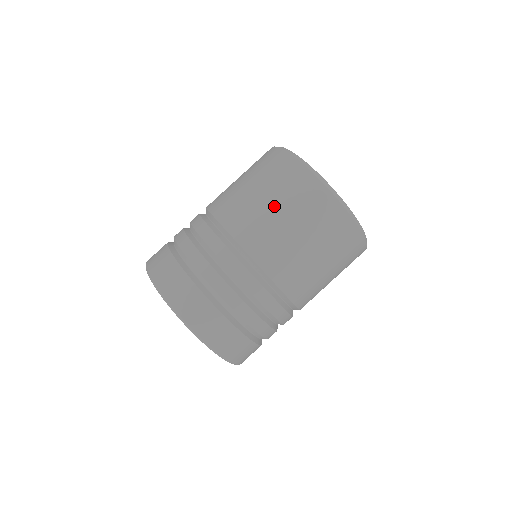
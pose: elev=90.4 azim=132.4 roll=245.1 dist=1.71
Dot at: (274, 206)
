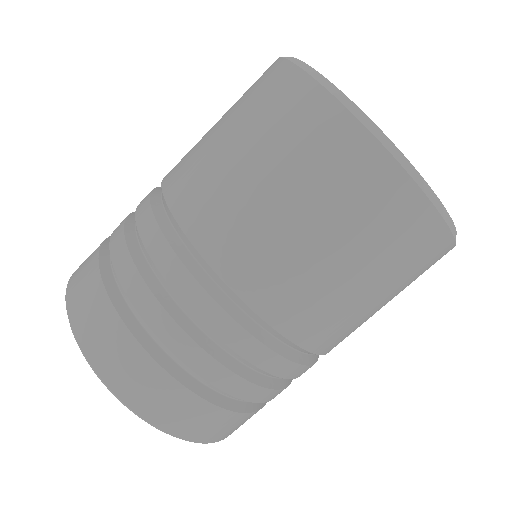
Dot at: (221, 125)
